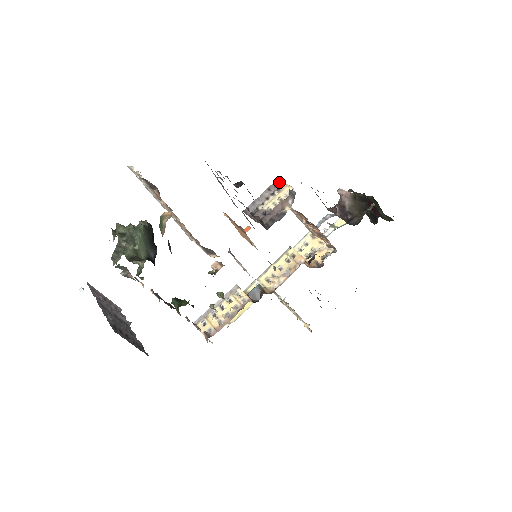
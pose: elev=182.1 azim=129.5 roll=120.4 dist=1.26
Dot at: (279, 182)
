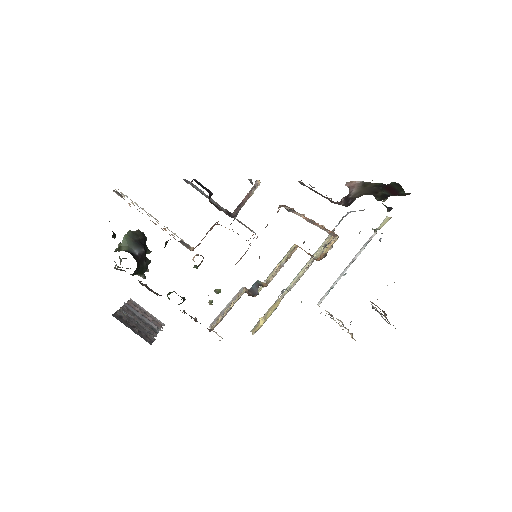
Dot at: (257, 183)
